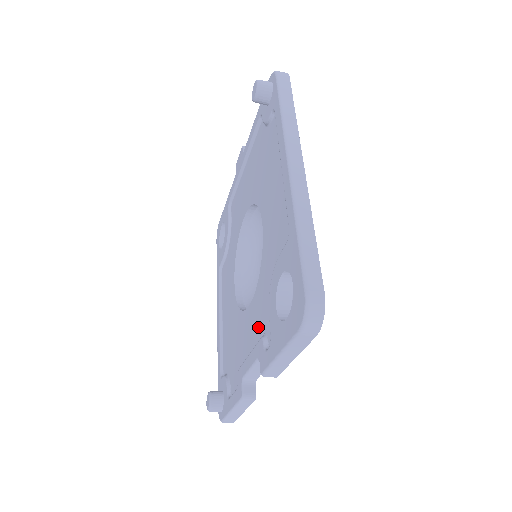
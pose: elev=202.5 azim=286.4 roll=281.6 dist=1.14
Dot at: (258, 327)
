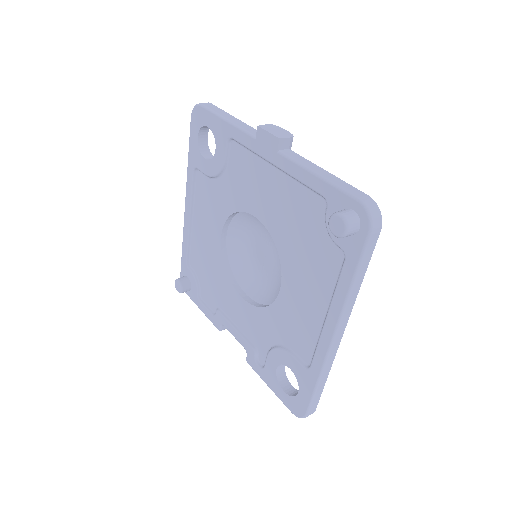
Dot at: (249, 330)
